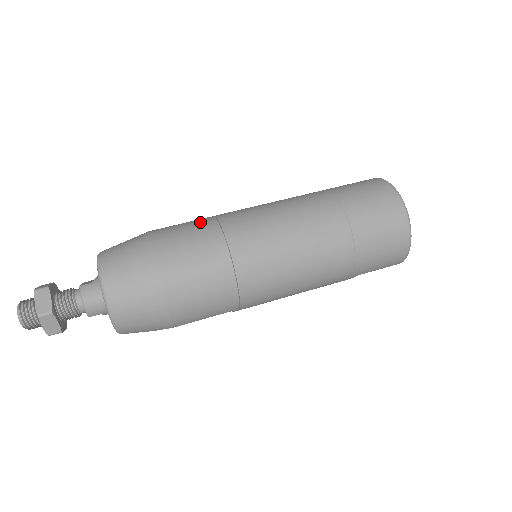
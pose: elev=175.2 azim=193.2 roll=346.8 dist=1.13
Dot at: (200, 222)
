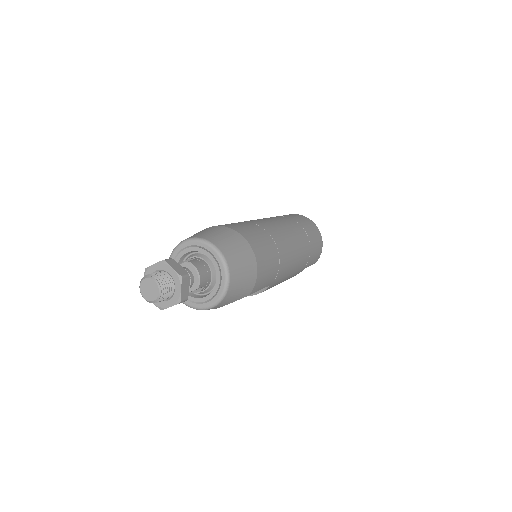
Dot at: occluded
